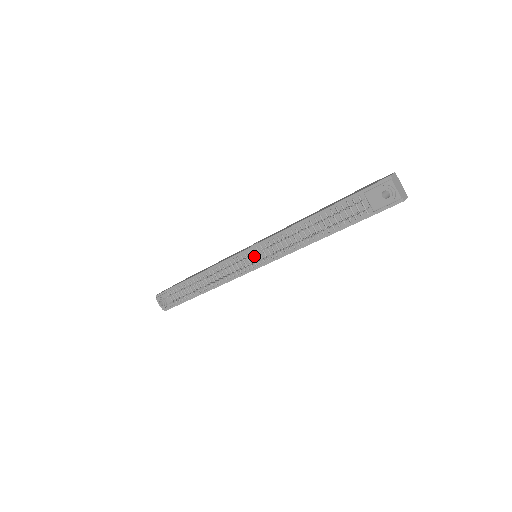
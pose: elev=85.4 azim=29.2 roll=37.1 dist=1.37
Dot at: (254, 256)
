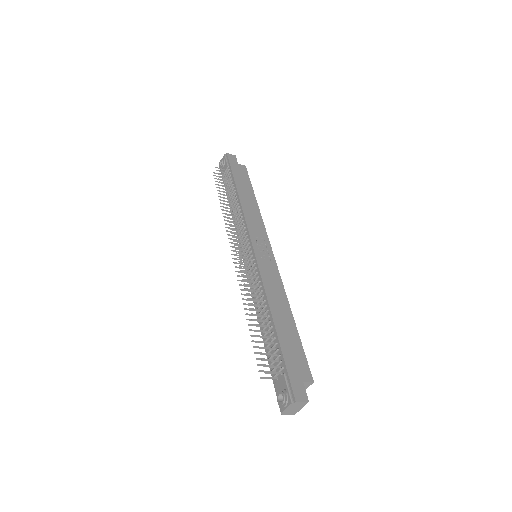
Dot at: (250, 257)
